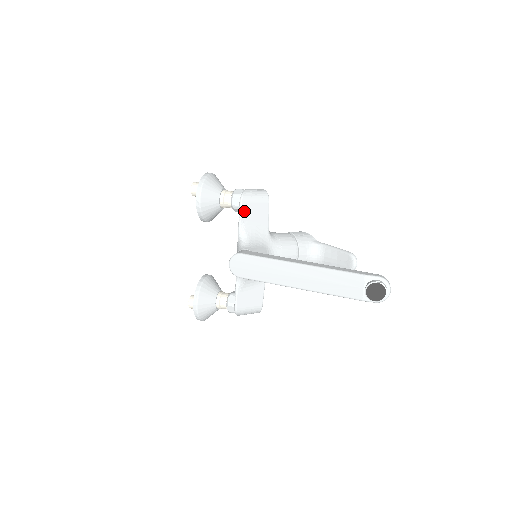
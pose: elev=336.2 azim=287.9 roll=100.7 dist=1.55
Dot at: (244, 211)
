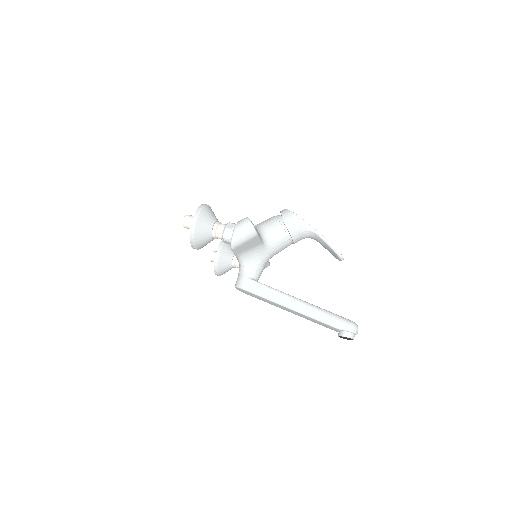
Dot at: (237, 251)
